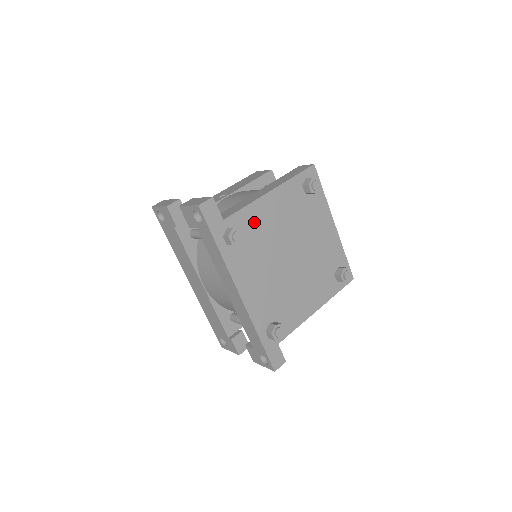
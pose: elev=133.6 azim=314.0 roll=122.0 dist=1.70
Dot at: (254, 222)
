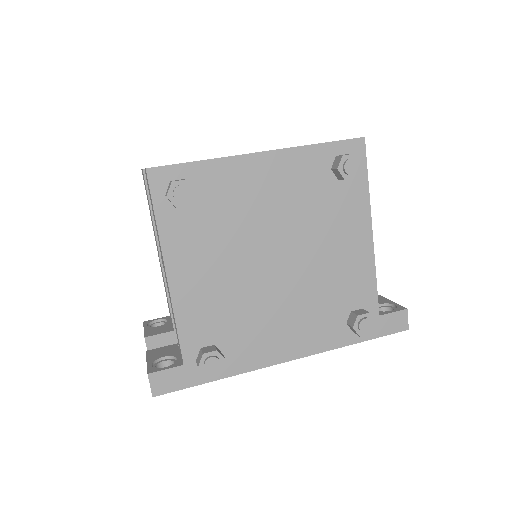
Dot at: (203, 315)
